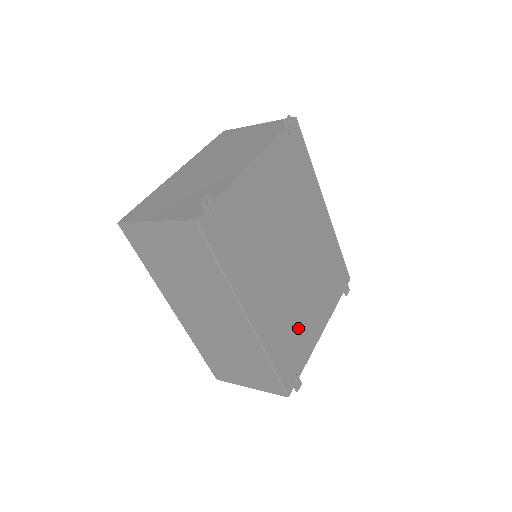
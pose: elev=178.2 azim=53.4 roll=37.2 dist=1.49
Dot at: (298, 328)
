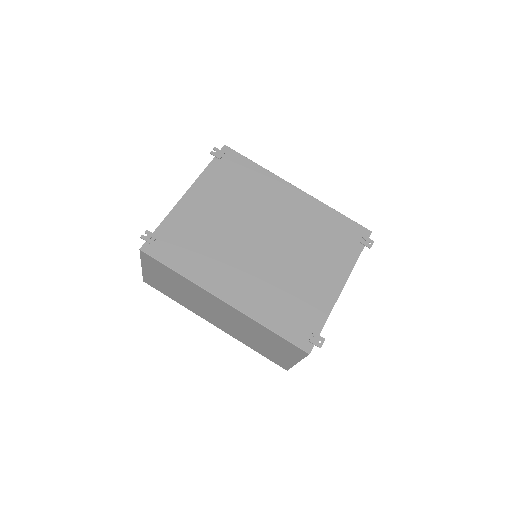
Dot at: (298, 293)
